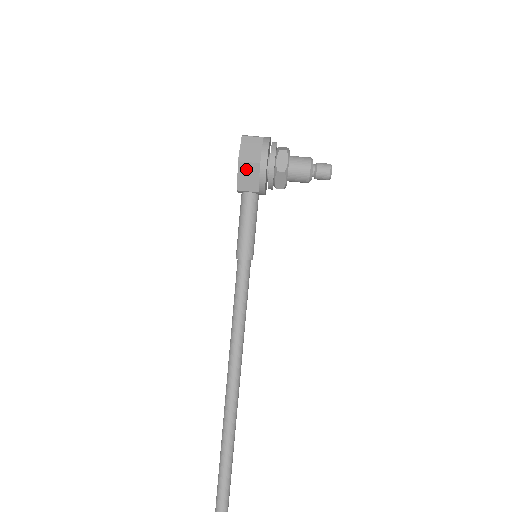
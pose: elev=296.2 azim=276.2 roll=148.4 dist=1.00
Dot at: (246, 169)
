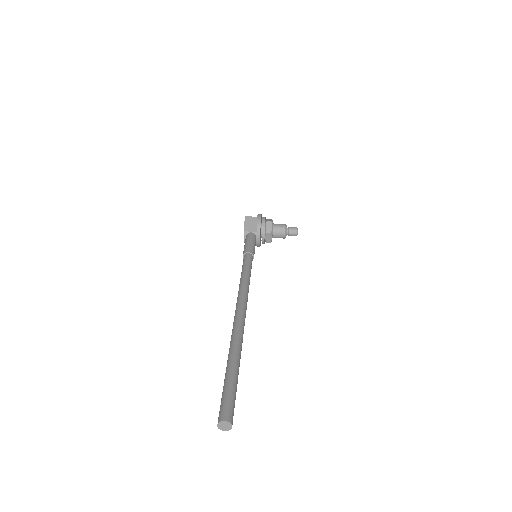
Dot at: (249, 220)
